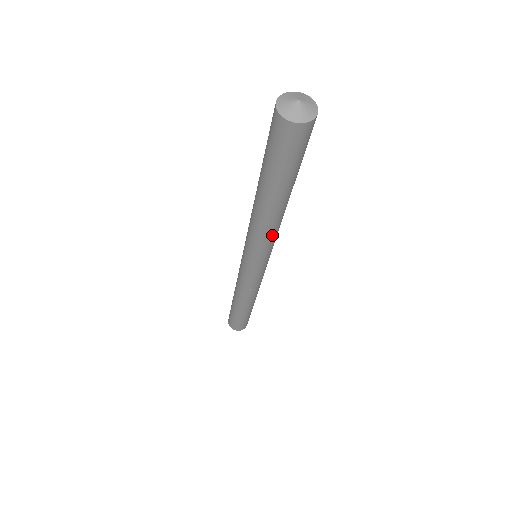
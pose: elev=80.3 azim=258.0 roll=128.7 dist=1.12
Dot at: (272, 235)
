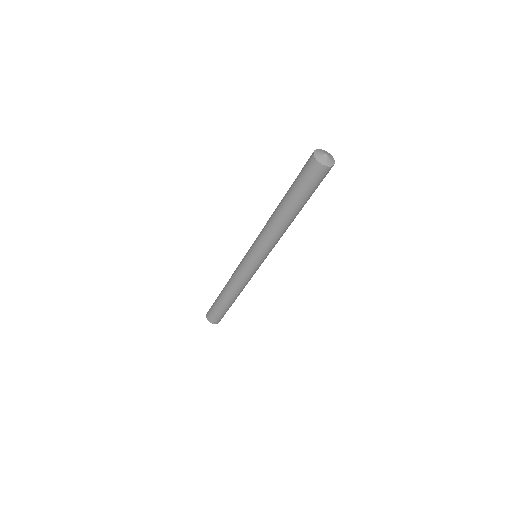
Dot at: (277, 238)
